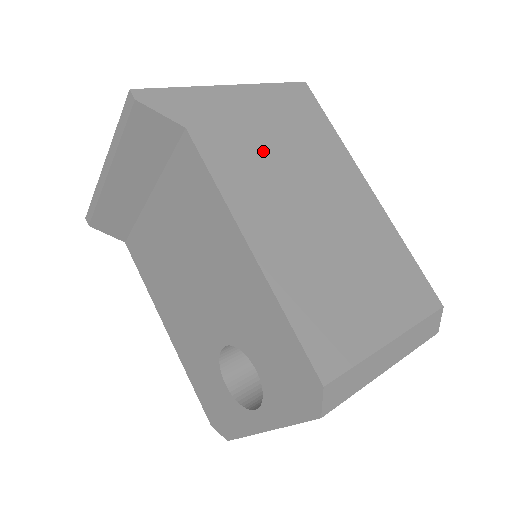
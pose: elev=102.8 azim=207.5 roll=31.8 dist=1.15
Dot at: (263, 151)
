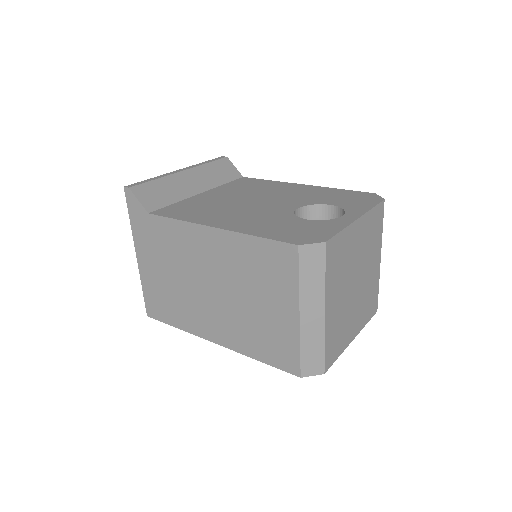
Dot at: occluded
